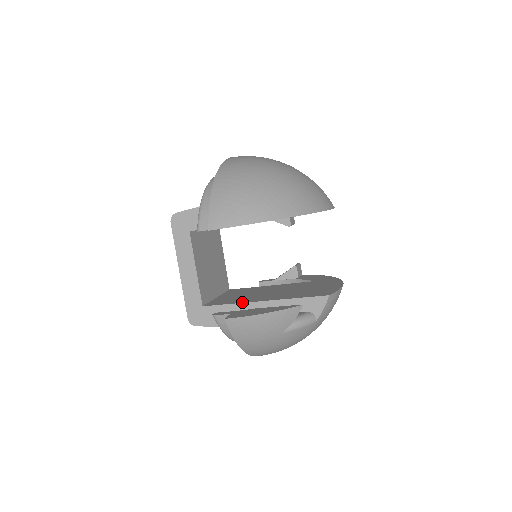
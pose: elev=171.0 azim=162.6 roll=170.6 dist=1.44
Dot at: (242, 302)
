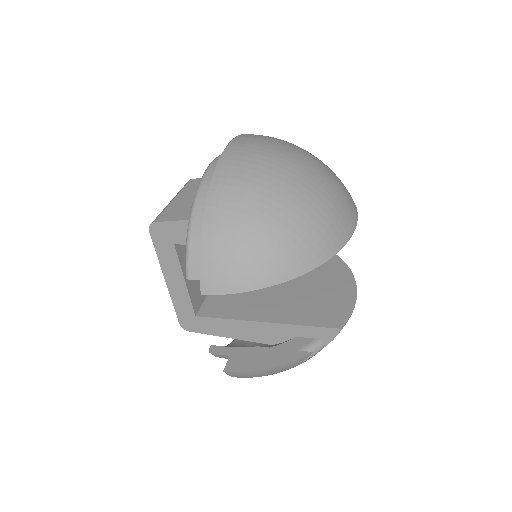
Dot at: (241, 318)
